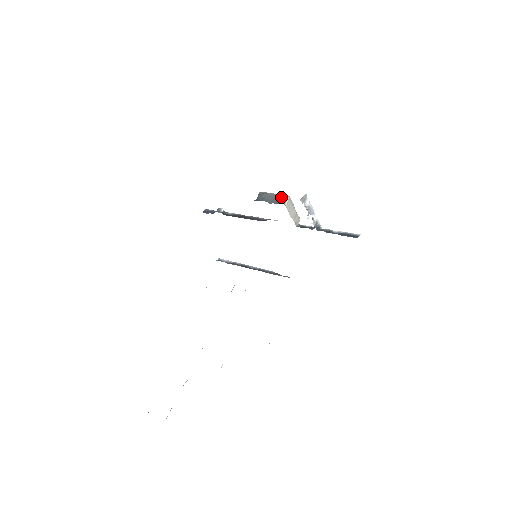
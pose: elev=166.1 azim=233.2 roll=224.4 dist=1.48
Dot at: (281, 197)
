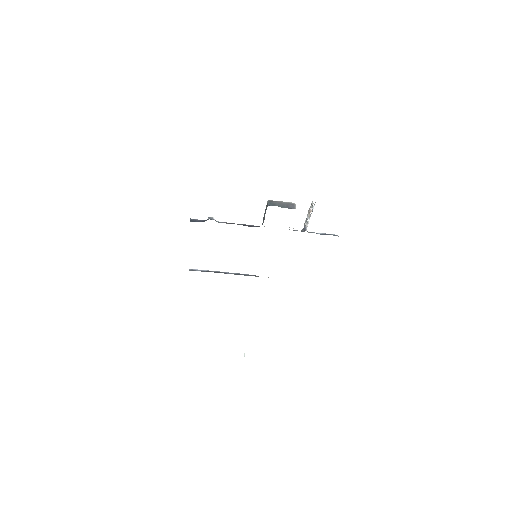
Dot at: (289, 204)
